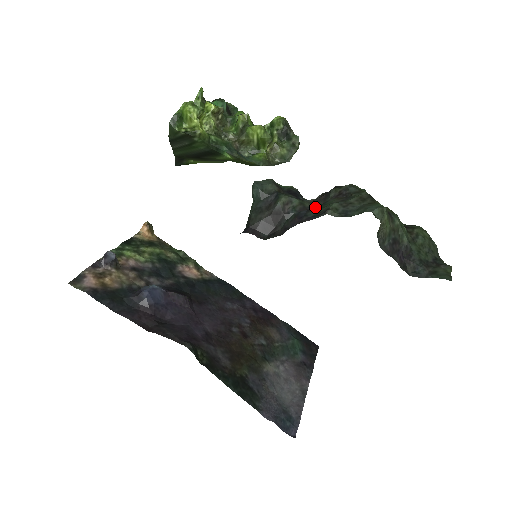
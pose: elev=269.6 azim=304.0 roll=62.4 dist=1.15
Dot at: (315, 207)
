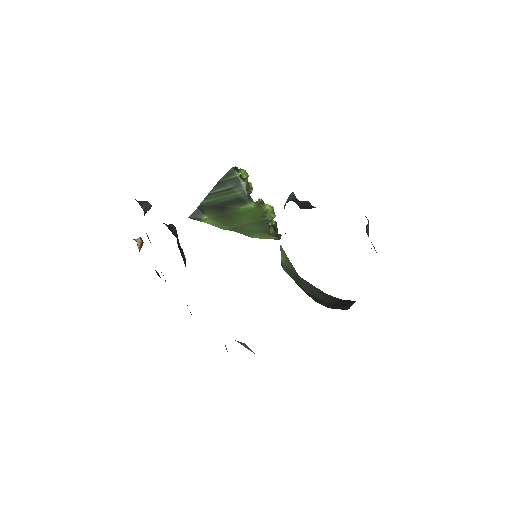
Dot at: occluded
